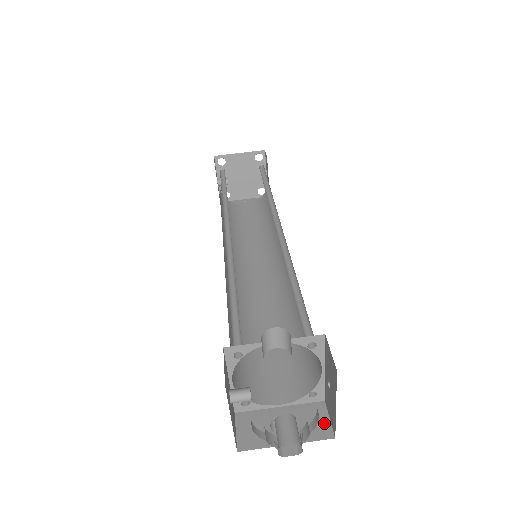
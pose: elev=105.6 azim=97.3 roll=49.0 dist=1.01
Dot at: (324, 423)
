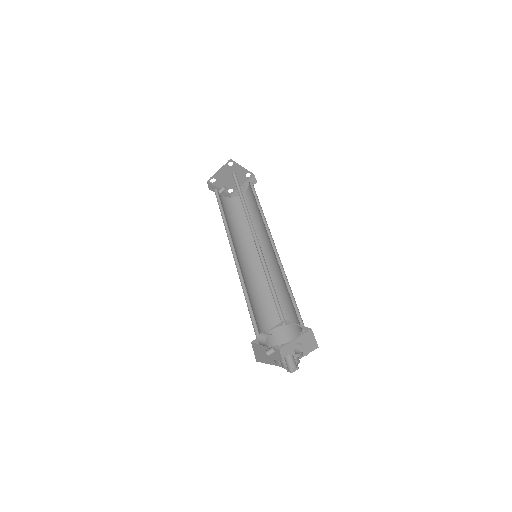
Dot at: (313, 341)
